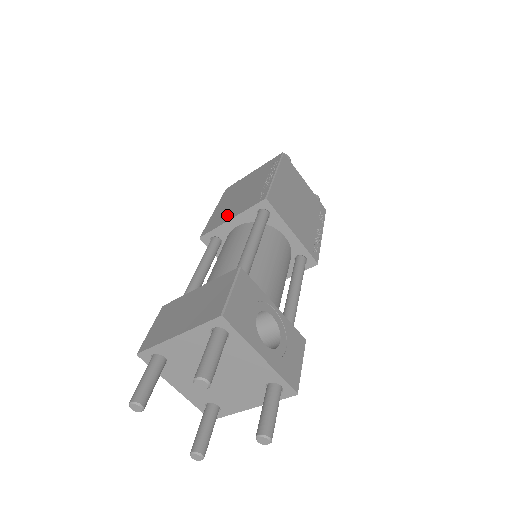
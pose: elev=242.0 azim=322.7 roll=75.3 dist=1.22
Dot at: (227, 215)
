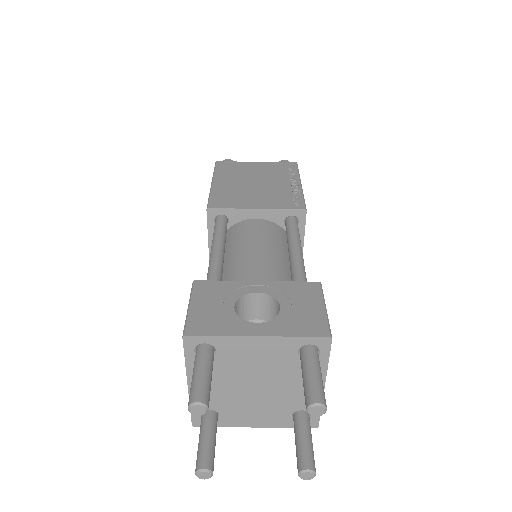
Dot at: occluded
